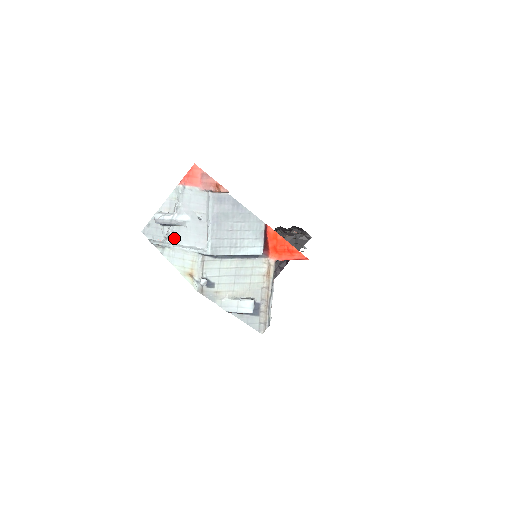
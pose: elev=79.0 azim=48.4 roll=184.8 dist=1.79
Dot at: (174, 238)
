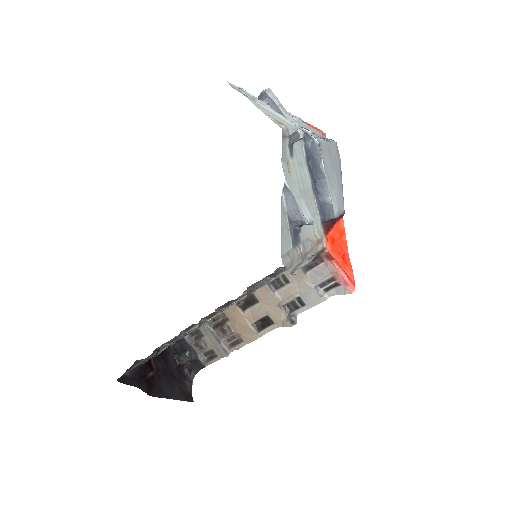
Dot at: occluded
